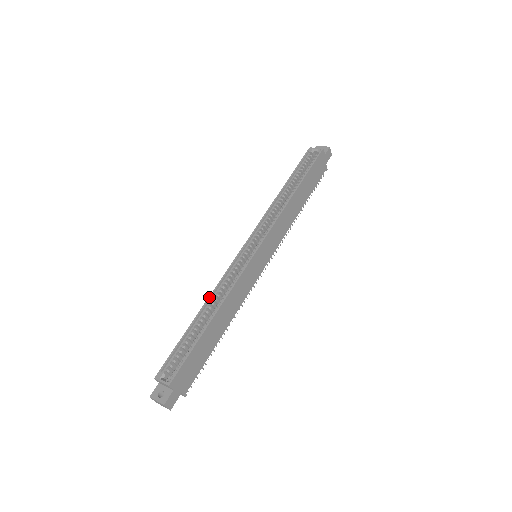
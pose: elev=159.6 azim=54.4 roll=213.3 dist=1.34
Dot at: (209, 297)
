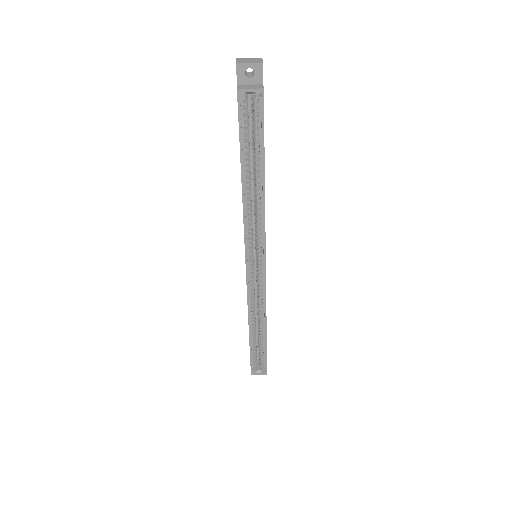
Dot at: (249, 319)
